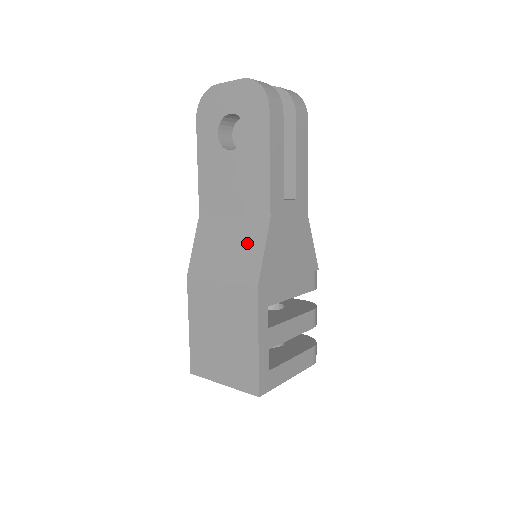
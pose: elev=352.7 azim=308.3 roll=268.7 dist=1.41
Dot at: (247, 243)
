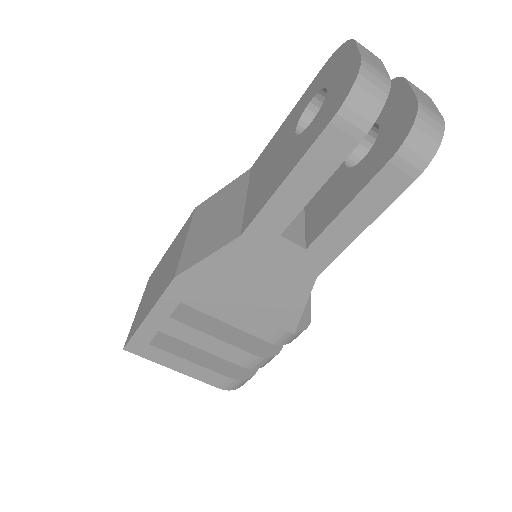
Dot at: (217, 234)
